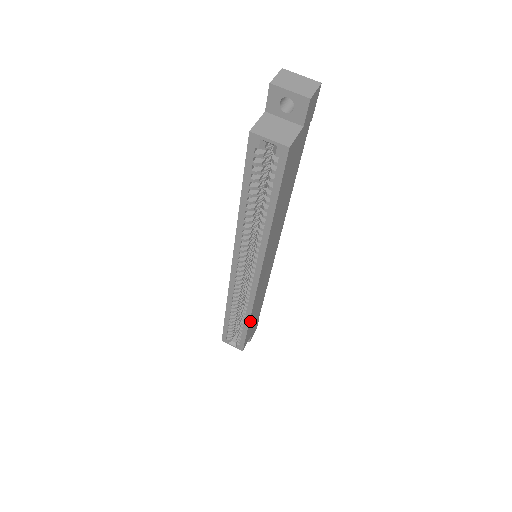
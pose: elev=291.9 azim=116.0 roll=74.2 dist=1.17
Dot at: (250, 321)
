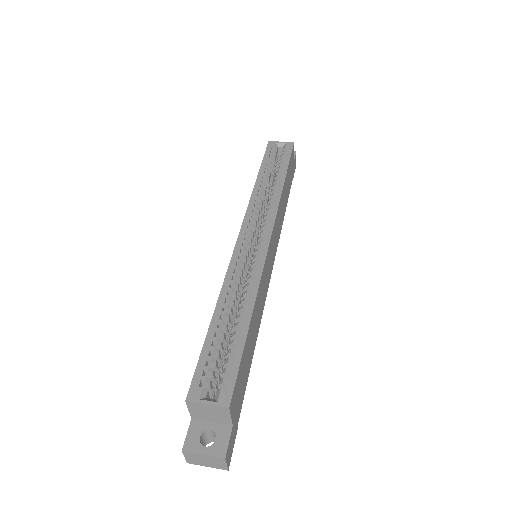
Dot at: (251, 321)
